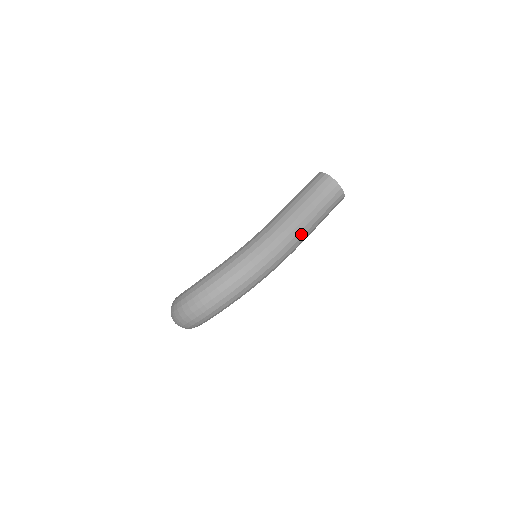
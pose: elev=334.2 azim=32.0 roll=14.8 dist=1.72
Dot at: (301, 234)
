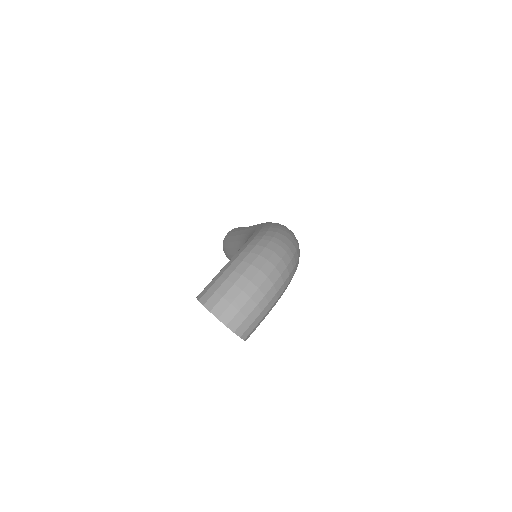
Dot at: occluded
